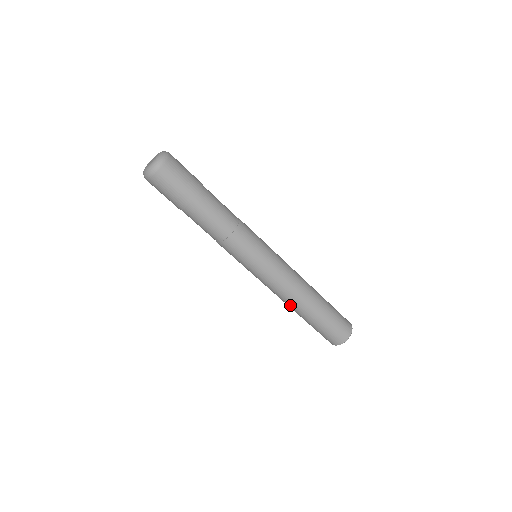
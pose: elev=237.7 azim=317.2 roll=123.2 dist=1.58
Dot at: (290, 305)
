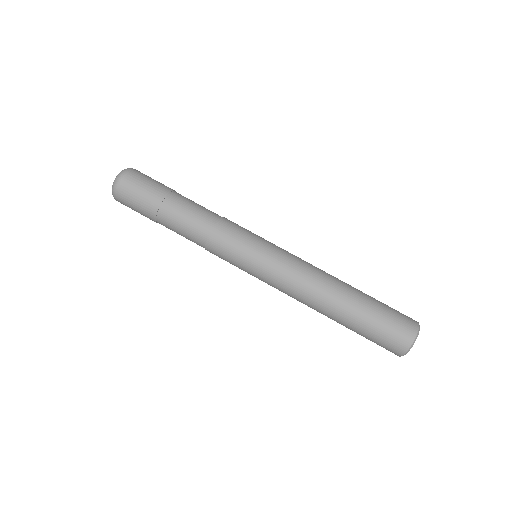
Dot at: (328, 285)
